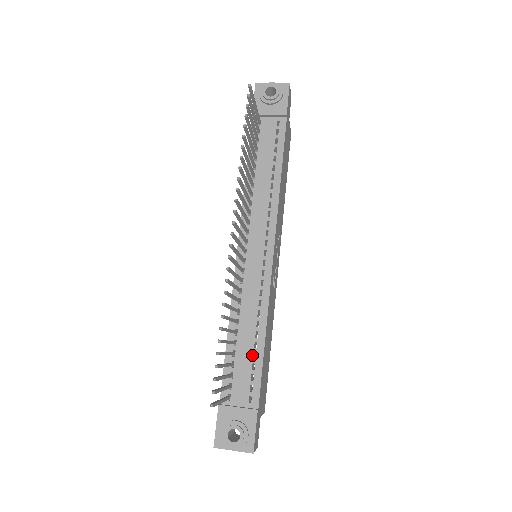
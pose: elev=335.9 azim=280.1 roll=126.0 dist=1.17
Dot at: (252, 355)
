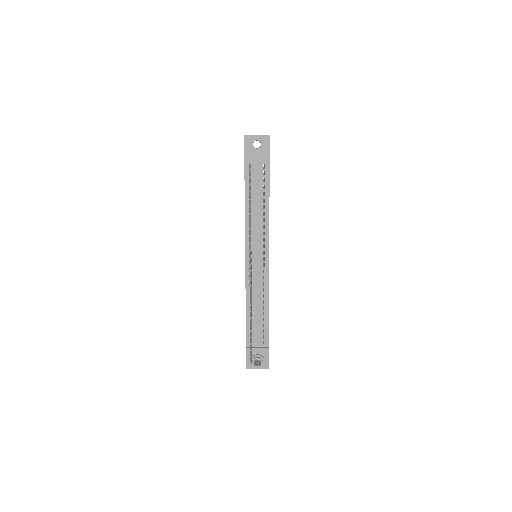
Dot at: (262, 319)
